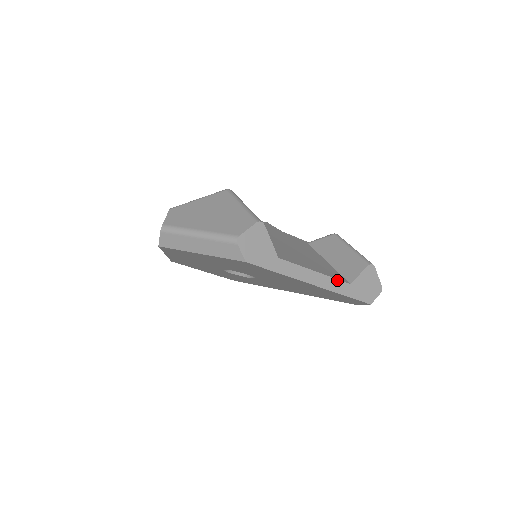
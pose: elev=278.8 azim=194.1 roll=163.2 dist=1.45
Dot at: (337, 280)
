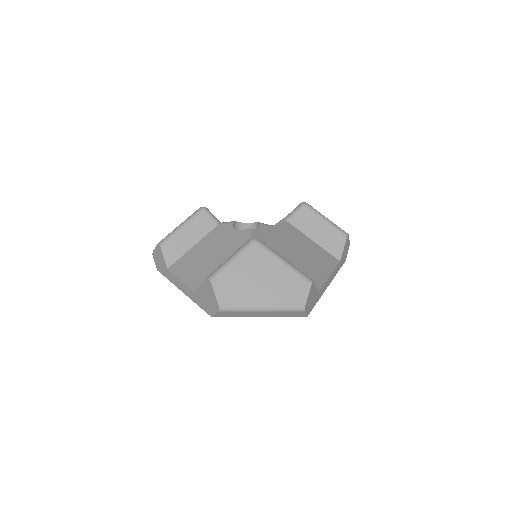
Dot at: (336, 267)
